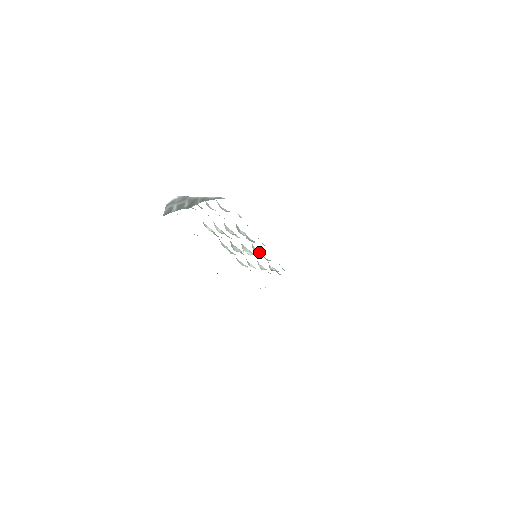
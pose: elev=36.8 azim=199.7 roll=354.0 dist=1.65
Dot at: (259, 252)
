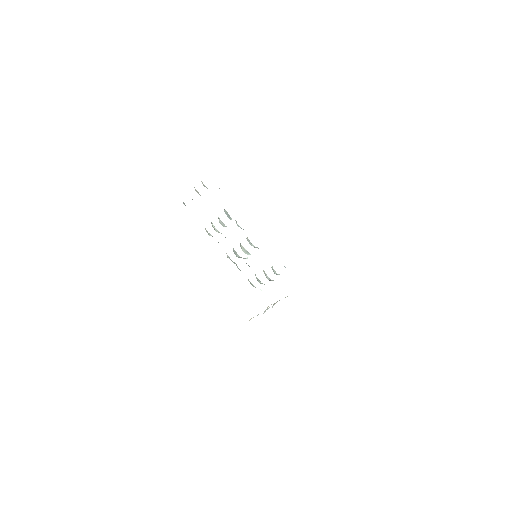
Dot at: occluded
